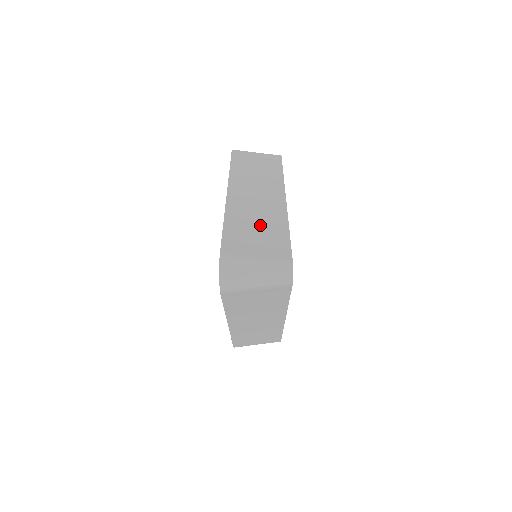
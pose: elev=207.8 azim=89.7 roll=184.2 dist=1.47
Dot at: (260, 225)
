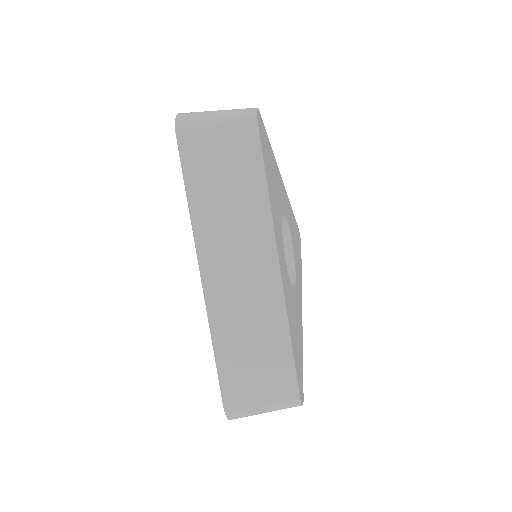
Dot at: occluded
